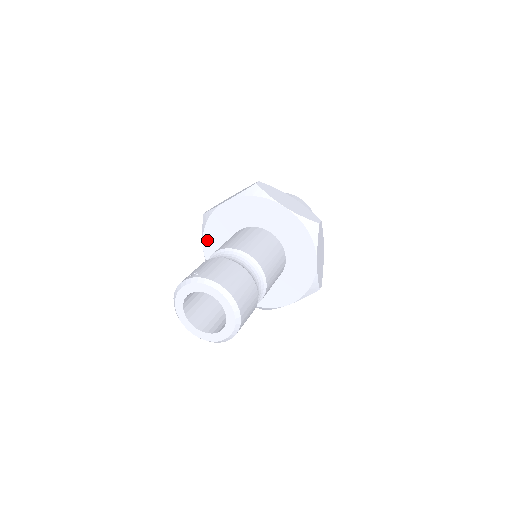
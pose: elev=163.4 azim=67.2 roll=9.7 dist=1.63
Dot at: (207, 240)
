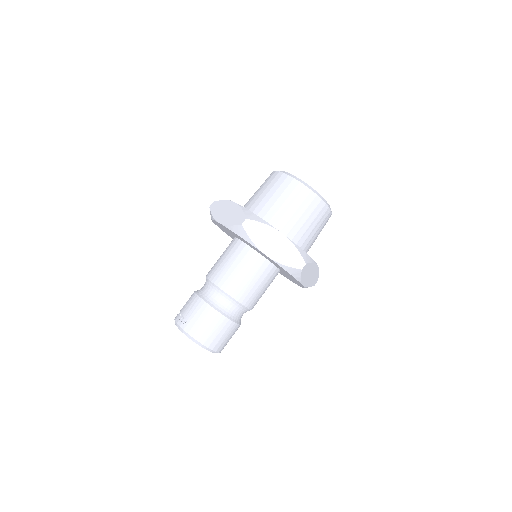
Dot at: (217, 225)
